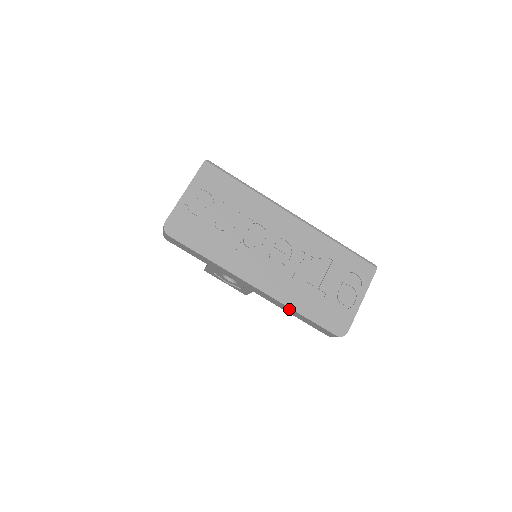
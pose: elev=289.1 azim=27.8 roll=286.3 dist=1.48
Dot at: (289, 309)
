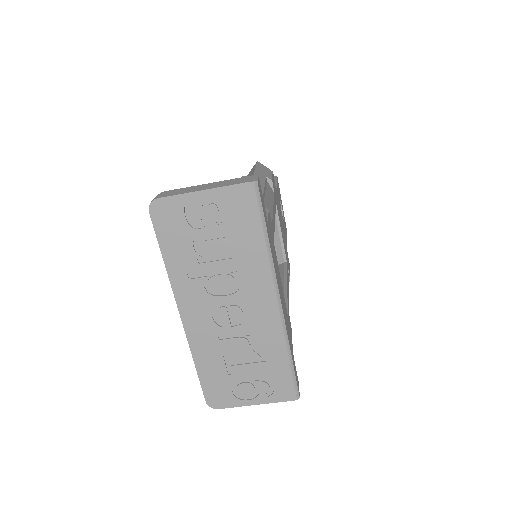
Dot at: (193, 352)
